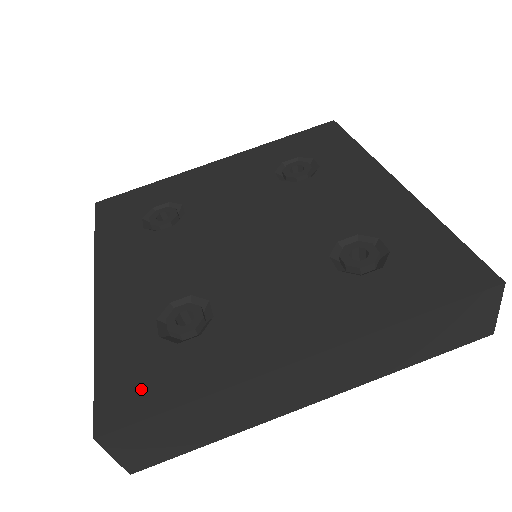
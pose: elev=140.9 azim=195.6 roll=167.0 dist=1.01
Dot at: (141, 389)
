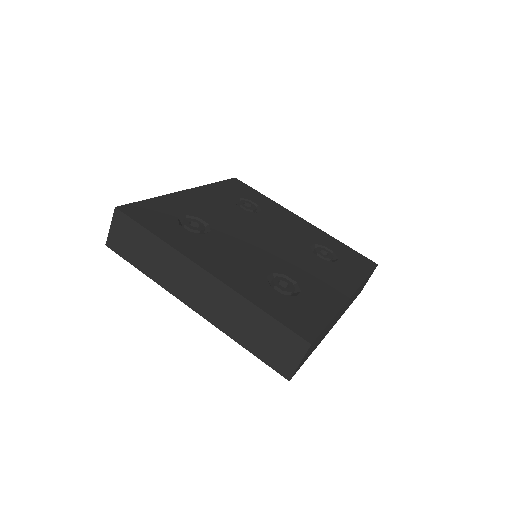
Dot at: (148, 217)
